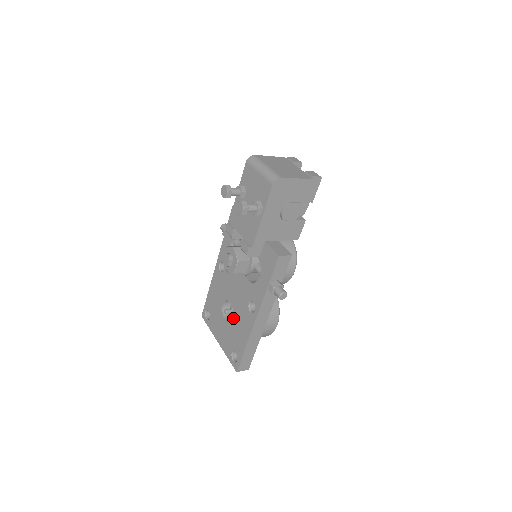
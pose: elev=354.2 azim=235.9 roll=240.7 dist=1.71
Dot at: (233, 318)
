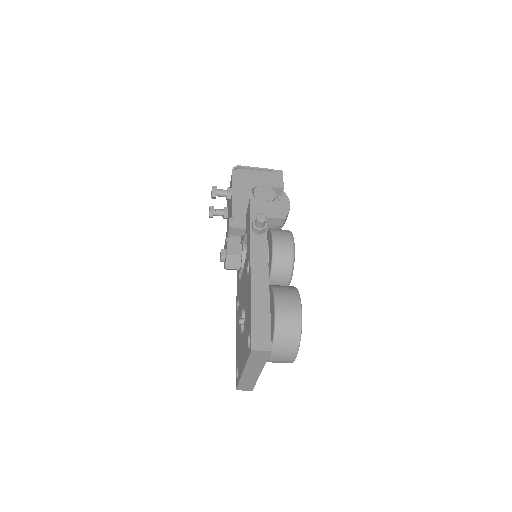
Dot at: occluded
